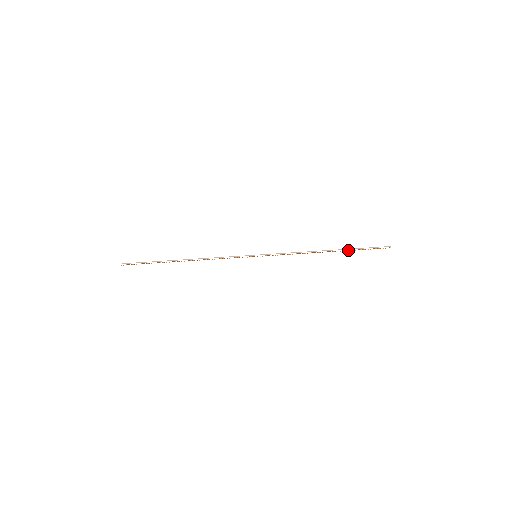
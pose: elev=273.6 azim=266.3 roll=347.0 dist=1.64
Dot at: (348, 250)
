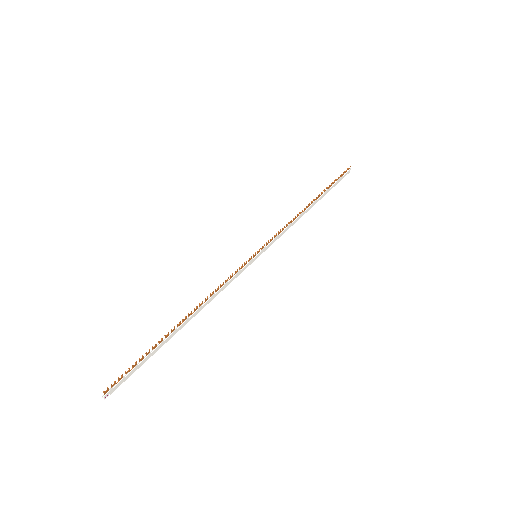
Dot at: (324, 190)
